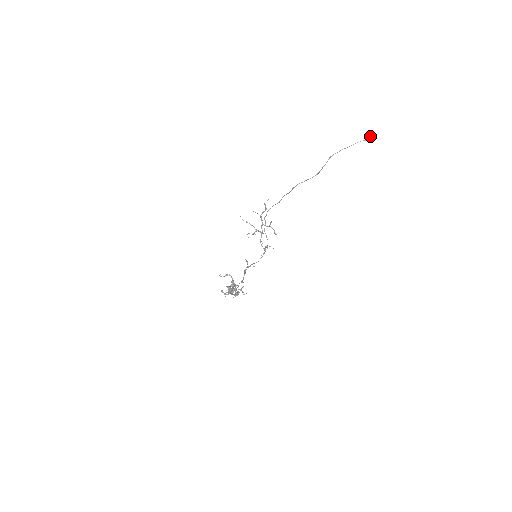
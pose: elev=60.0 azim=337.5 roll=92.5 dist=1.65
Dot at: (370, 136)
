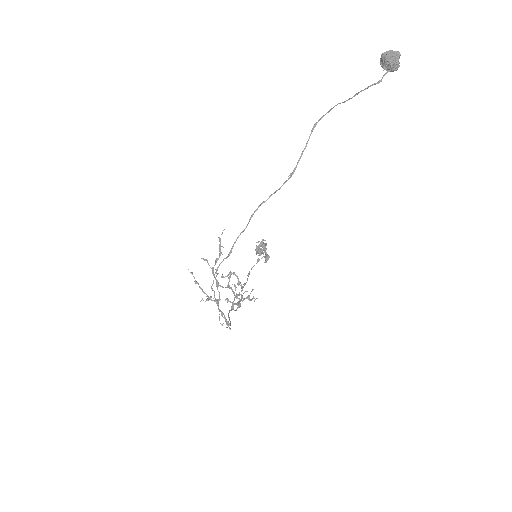
Dot at: (389, 66)
